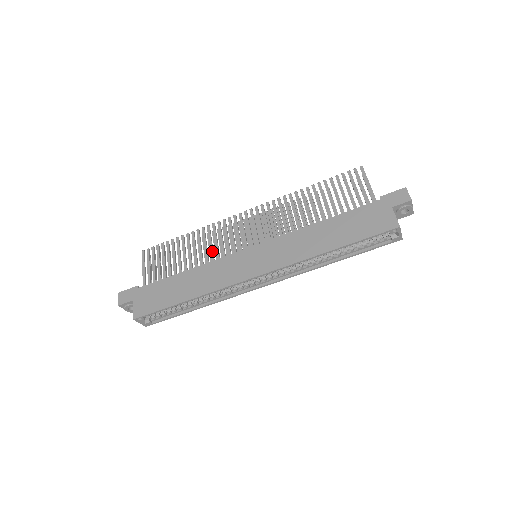
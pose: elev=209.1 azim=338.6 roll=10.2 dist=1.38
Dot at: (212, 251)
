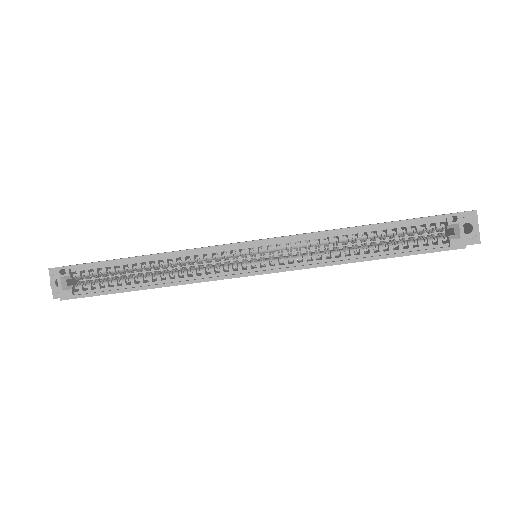
Dot at: occluded
